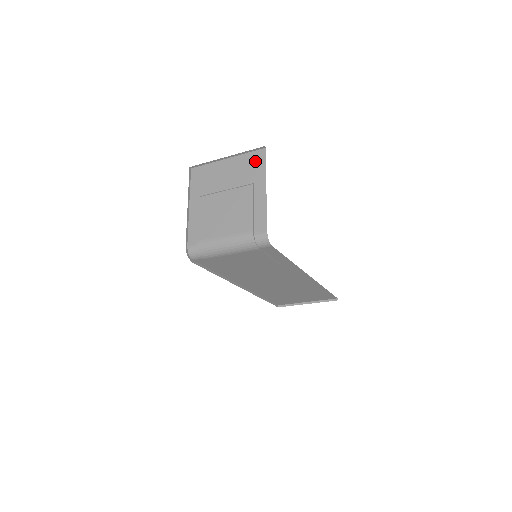
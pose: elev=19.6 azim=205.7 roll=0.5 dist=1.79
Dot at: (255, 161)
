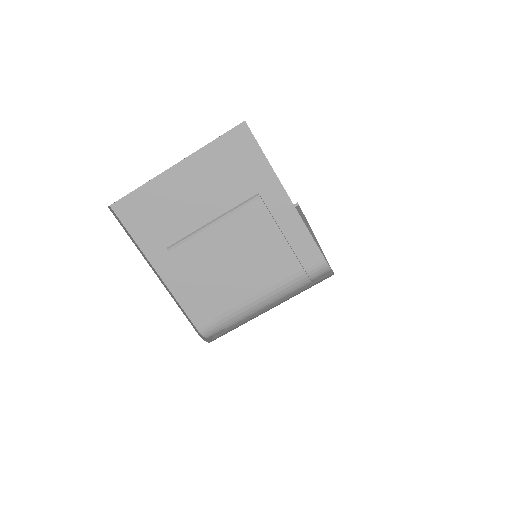
Dot at: (238, 153)
